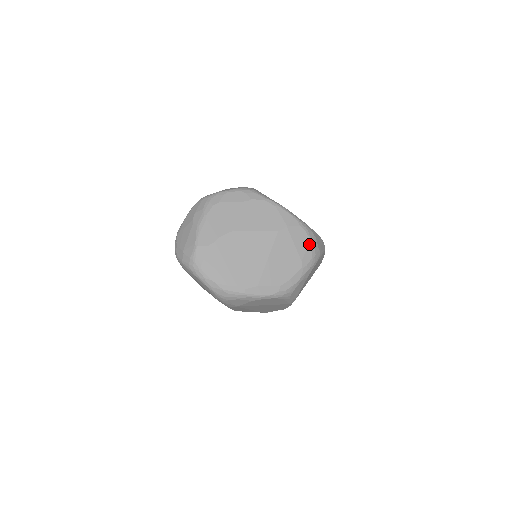
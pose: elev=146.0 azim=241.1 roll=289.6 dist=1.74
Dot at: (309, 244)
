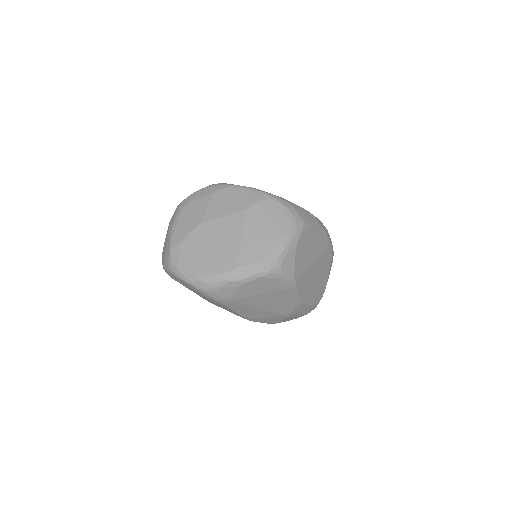
Dot at: (285, 214)
